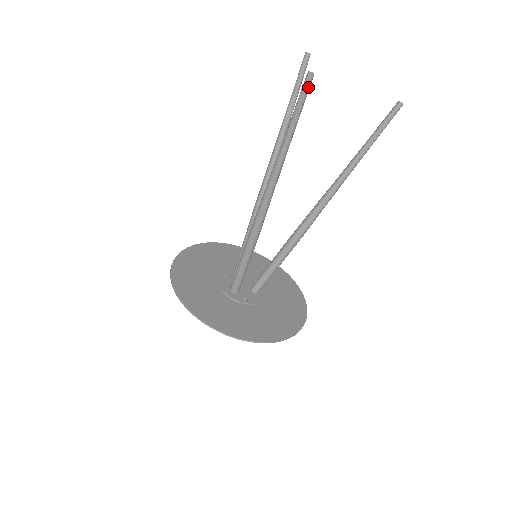
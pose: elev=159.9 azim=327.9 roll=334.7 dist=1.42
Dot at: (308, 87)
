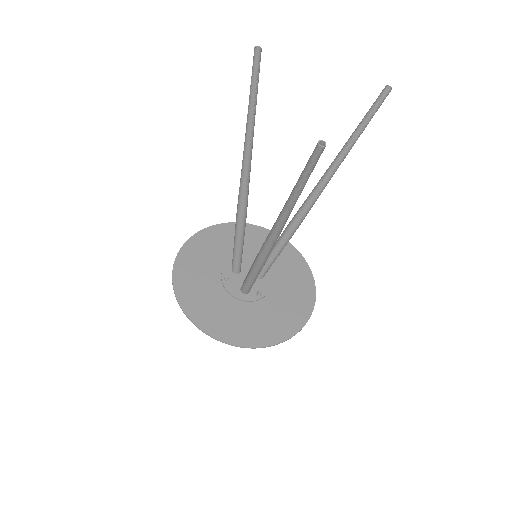
Dot at: occluded
